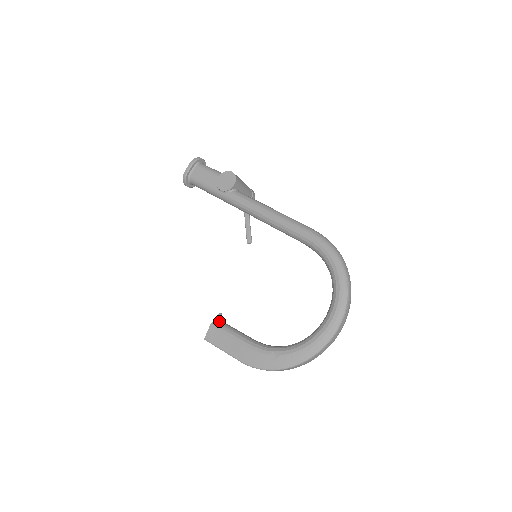
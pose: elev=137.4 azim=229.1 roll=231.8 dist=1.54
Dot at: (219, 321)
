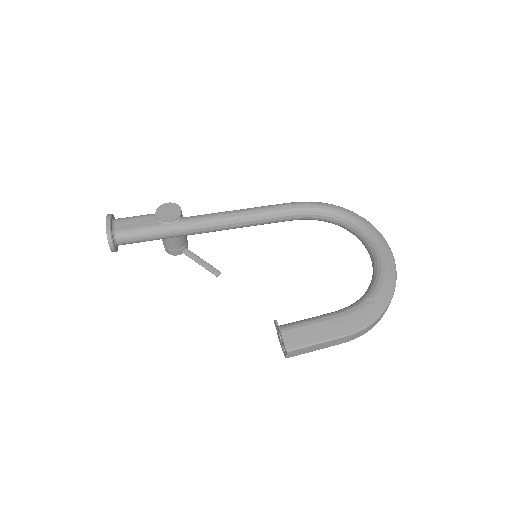
Dot at: occluded
